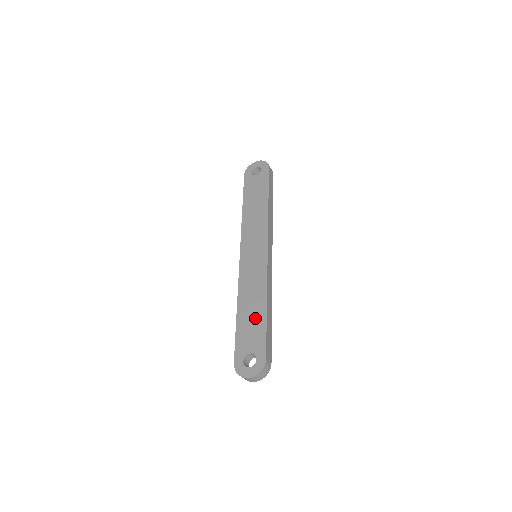
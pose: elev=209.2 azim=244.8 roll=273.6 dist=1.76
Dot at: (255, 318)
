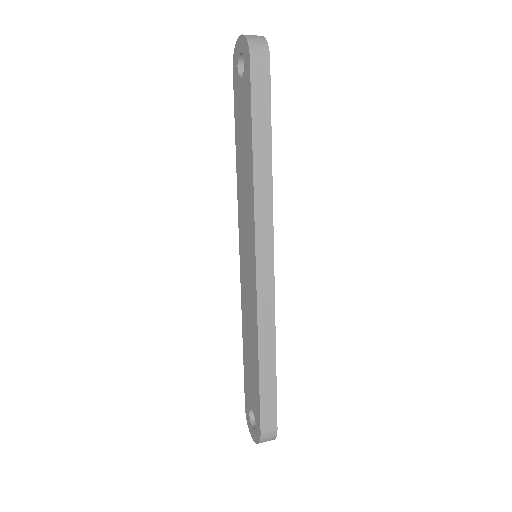
Dot at: (252, 367)
